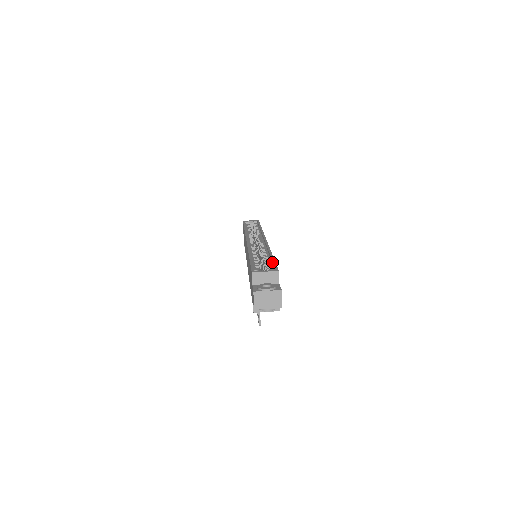
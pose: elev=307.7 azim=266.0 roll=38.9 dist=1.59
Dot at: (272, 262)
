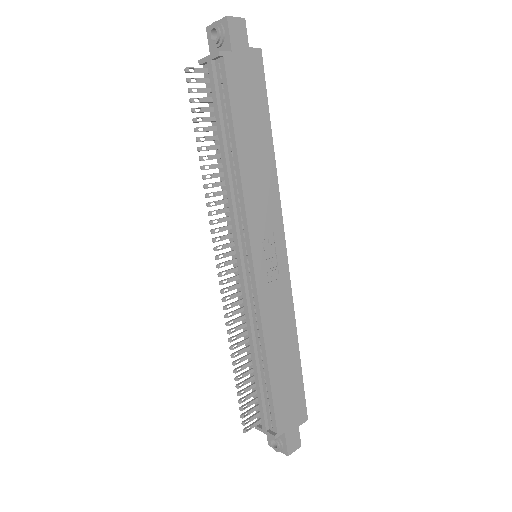
Dot at: (264, 101)
